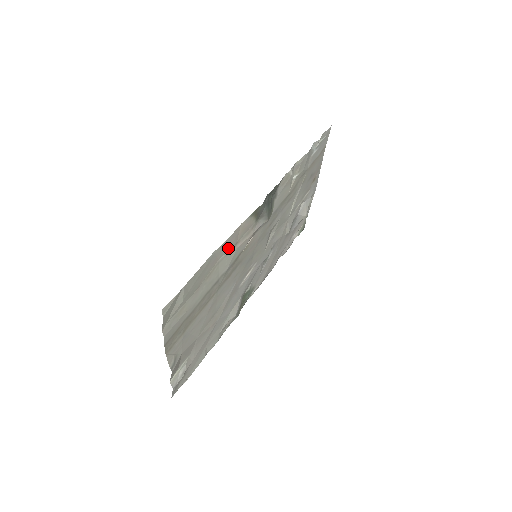
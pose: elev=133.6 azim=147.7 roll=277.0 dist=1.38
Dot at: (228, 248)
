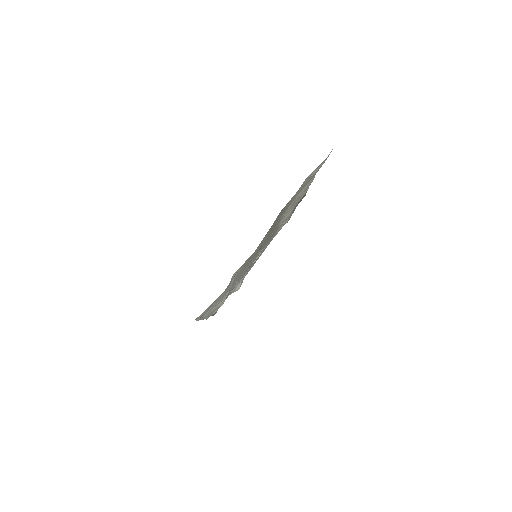
Dot at: (299, 195)
